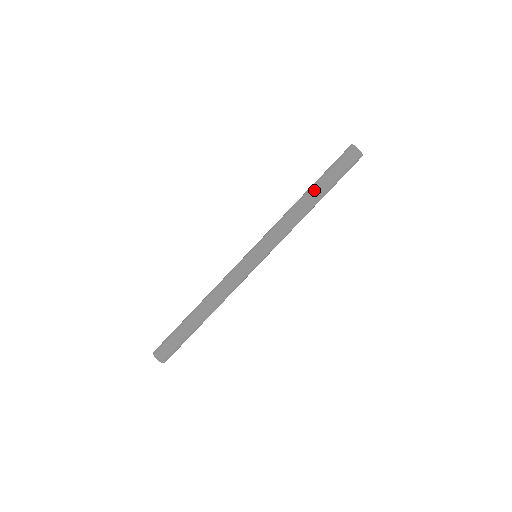
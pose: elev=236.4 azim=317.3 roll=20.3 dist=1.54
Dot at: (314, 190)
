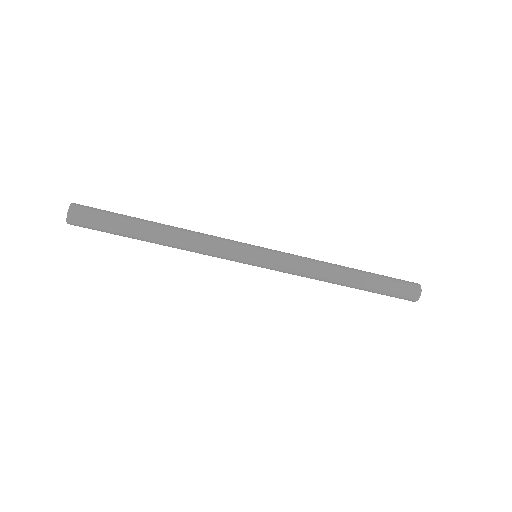
Dot at: (359, 278)
